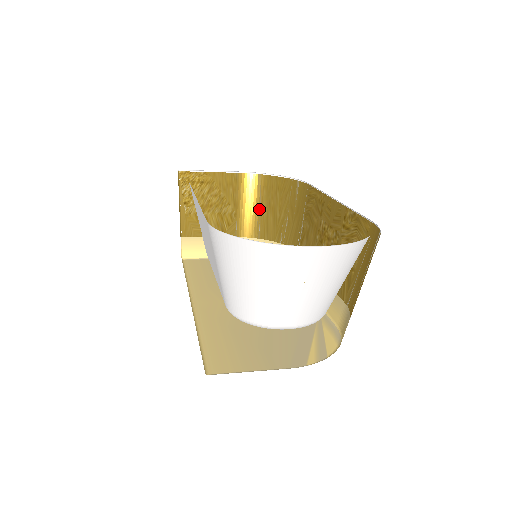
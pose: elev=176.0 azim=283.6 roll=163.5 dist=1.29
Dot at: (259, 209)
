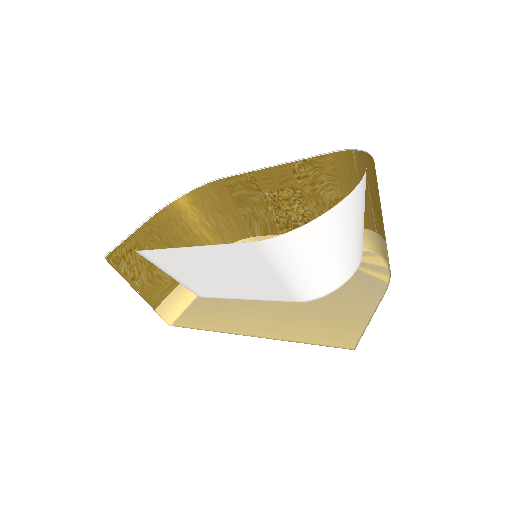
Dot at: (190, 234)
